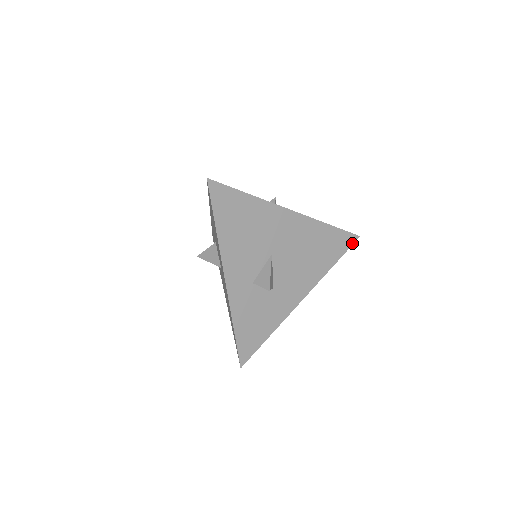
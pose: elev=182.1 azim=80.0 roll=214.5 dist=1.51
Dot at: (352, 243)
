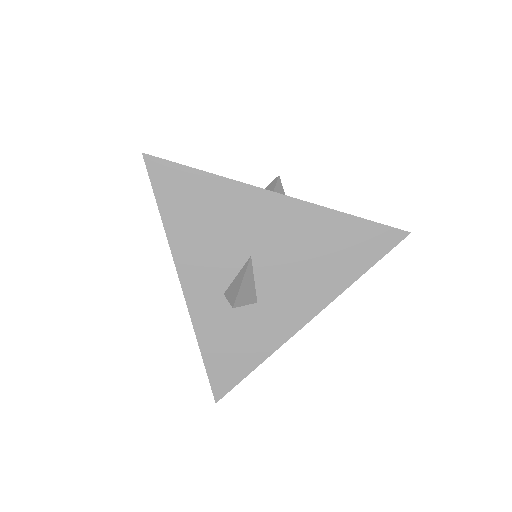
Dot at: (395, 243)
